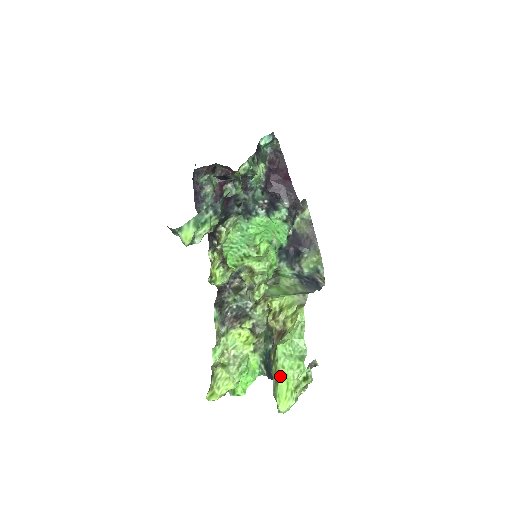
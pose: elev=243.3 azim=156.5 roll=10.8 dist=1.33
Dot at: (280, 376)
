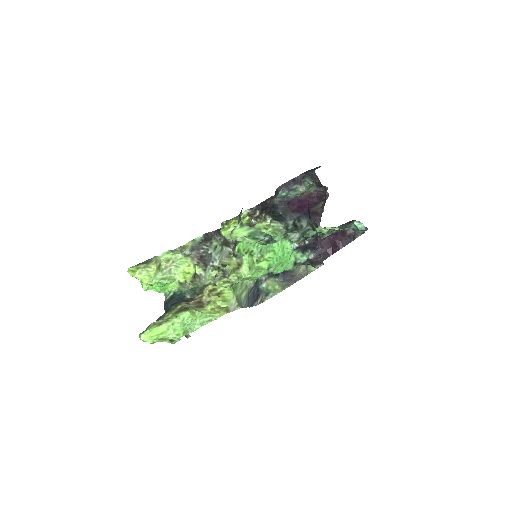
Dot at: (165, 325)
